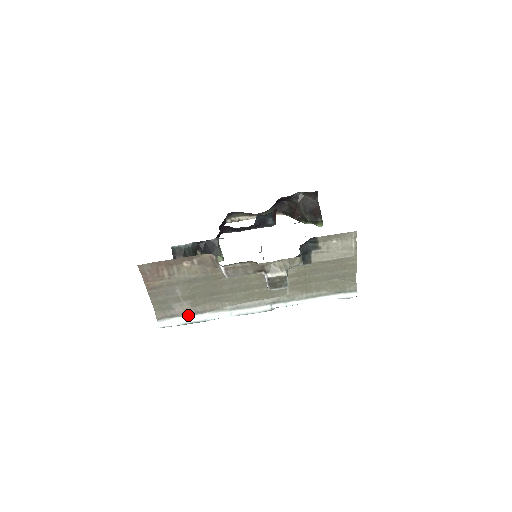
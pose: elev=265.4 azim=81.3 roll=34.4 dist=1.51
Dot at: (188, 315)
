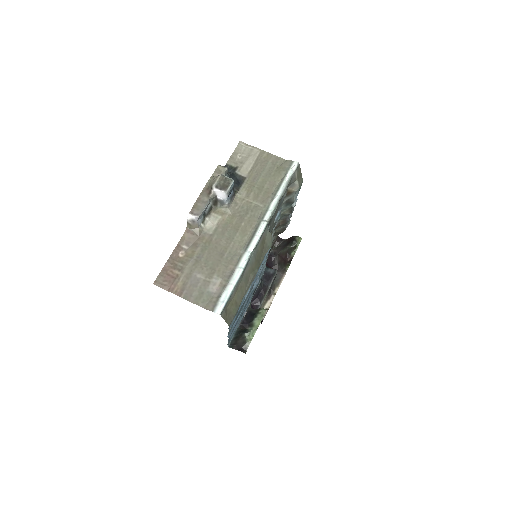
Dot at: (226, 285)
